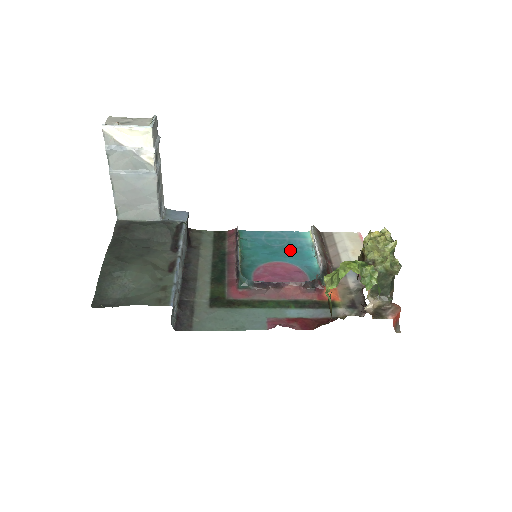
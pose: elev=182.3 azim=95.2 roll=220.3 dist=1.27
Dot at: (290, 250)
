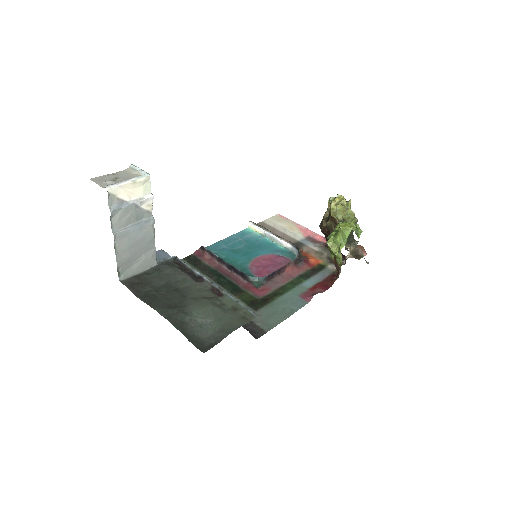
Dot at: (253, 246)
